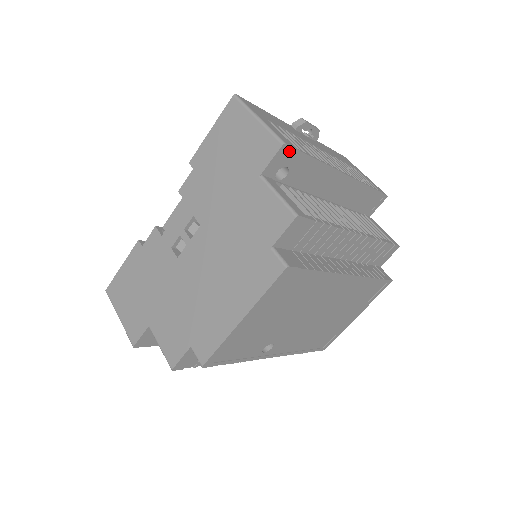
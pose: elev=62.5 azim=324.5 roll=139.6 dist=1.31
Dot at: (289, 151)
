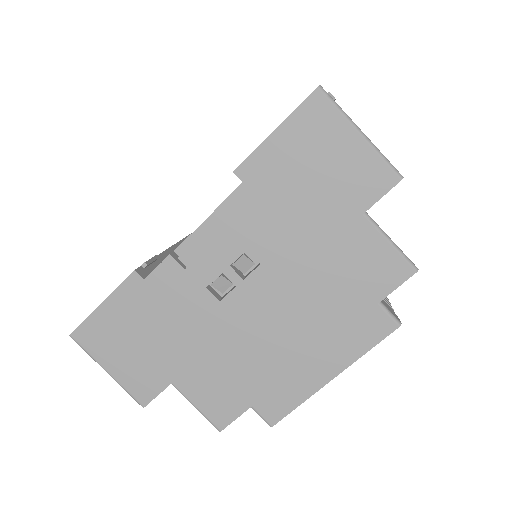
Dot at: occluded
